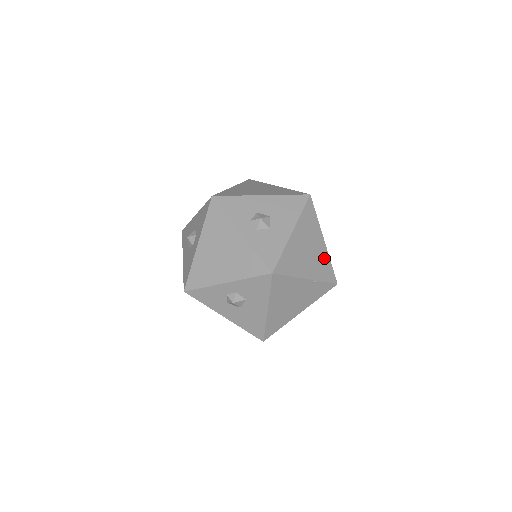
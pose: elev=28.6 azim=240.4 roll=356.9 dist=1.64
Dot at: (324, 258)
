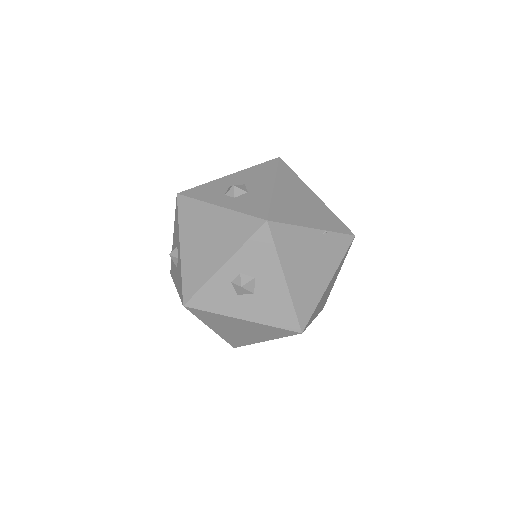
Dot at: (325, 211)
